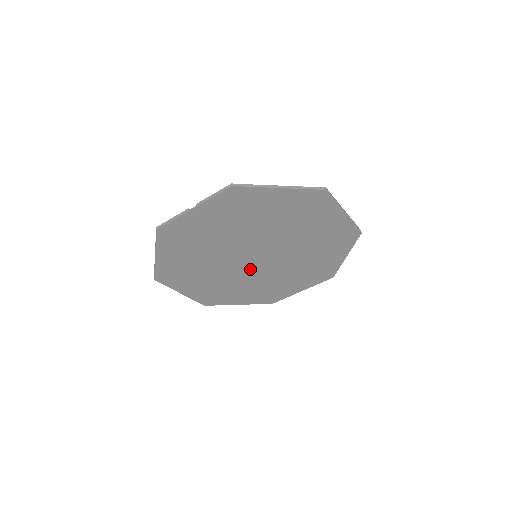
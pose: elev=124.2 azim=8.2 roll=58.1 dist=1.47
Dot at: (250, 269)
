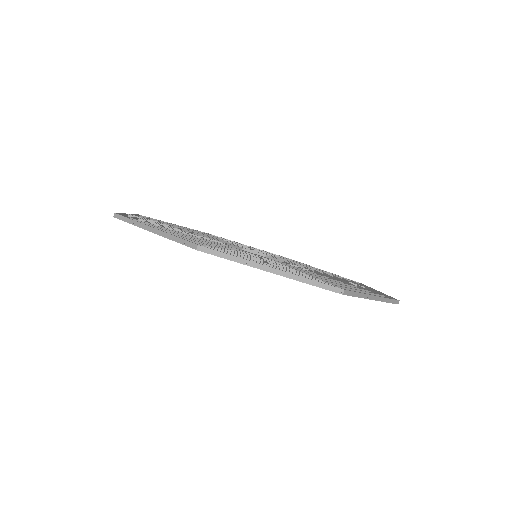
Dot at: occluded
